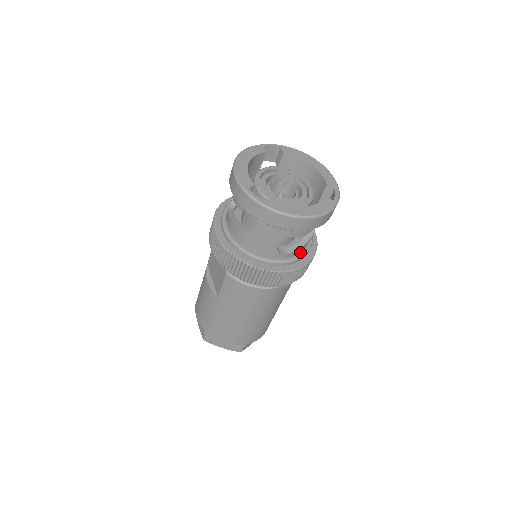
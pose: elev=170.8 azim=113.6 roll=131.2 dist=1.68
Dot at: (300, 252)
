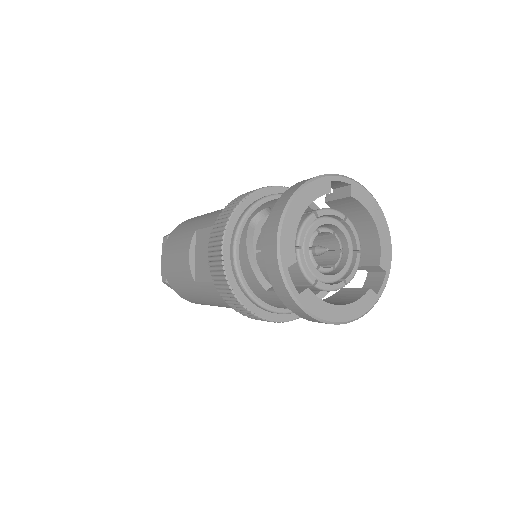
Dot at: occluded
